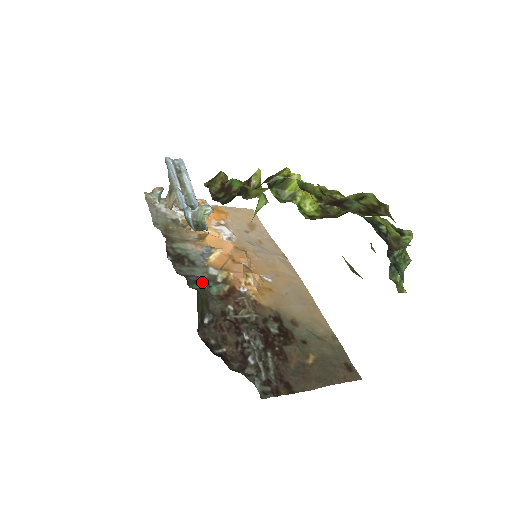
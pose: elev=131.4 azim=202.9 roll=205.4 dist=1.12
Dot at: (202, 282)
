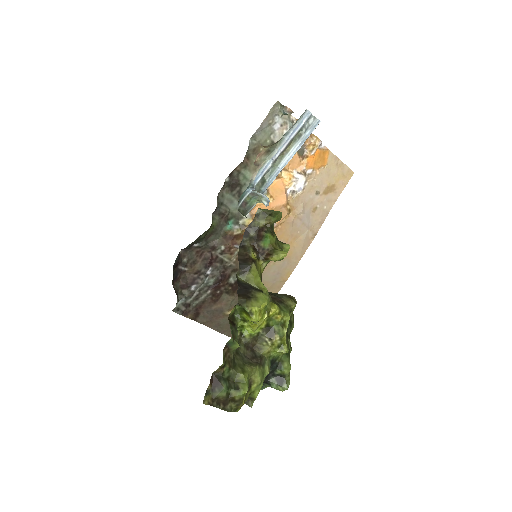
Dot at: (226, 217)
